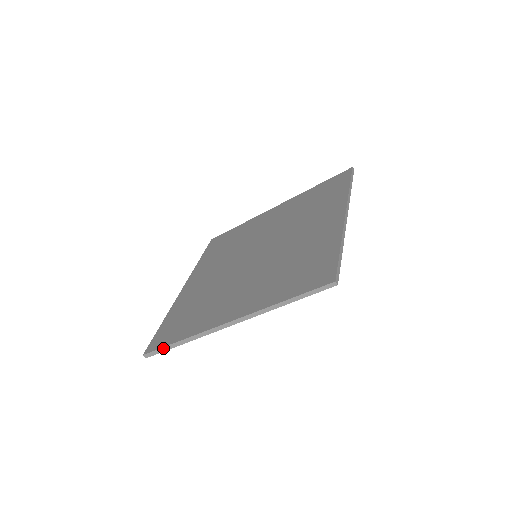
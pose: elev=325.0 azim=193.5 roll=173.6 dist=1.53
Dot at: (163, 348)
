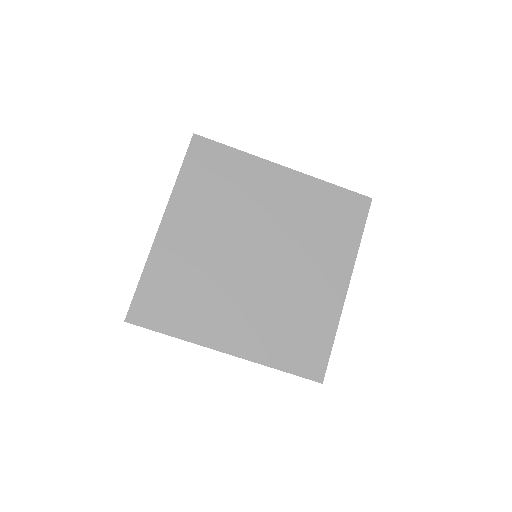
Dot at: occluded
